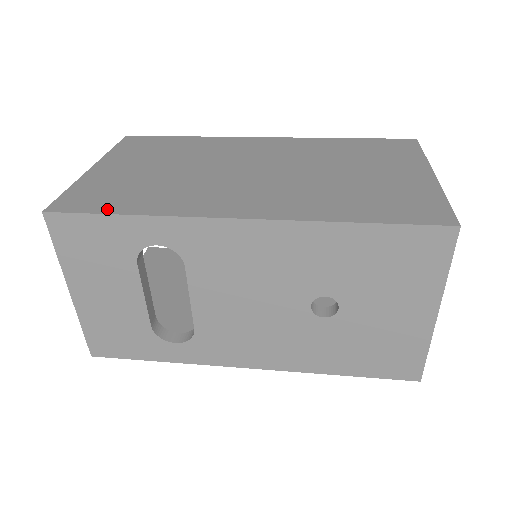
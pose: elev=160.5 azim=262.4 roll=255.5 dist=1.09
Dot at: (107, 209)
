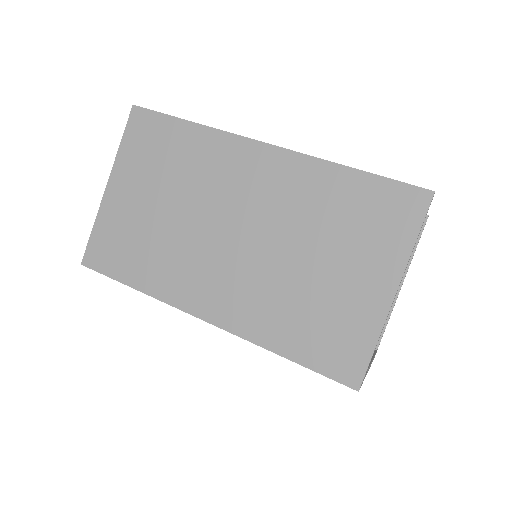
Dot at: (119, 275)
